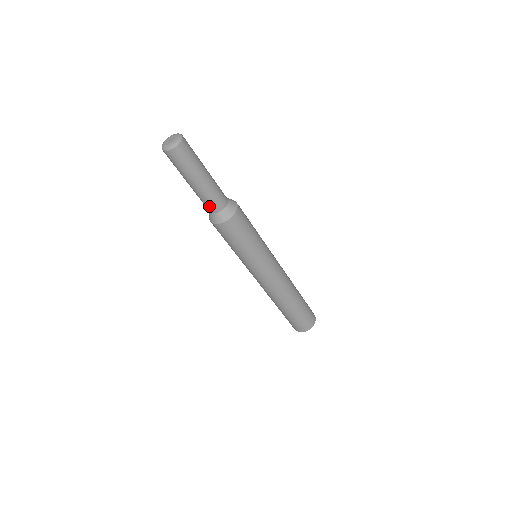
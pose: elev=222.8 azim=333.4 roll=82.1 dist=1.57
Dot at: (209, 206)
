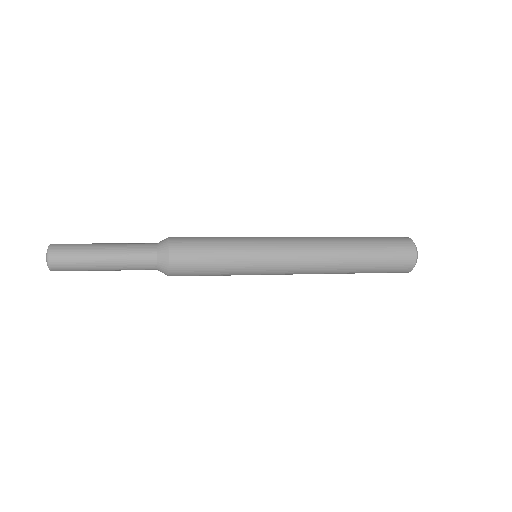
Dot at: occluded
